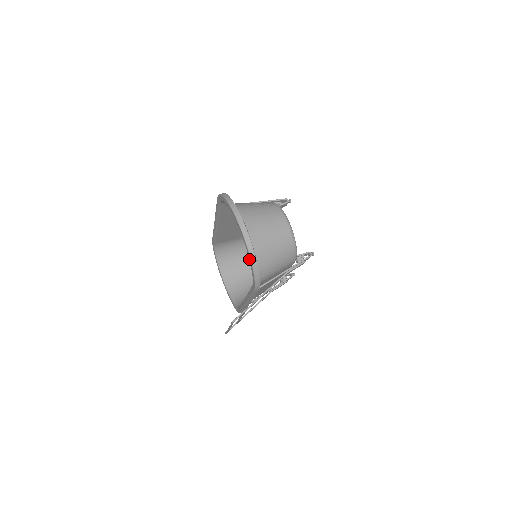
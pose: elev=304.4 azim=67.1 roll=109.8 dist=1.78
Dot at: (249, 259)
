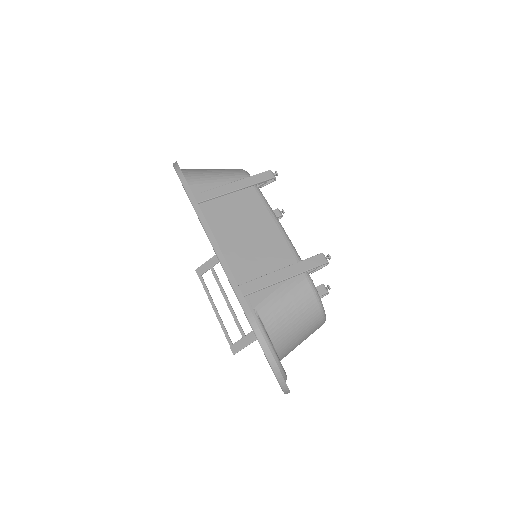
Dot at: occluded
